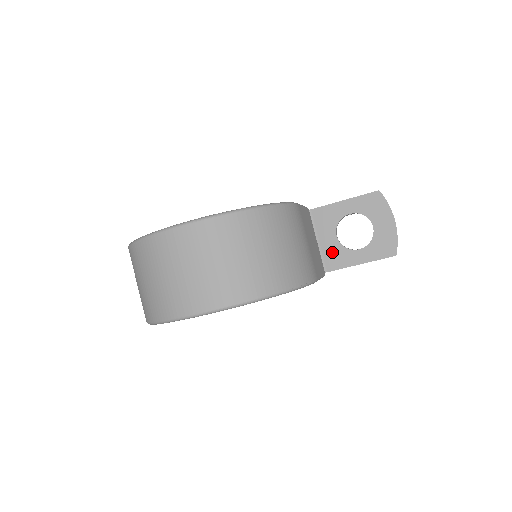
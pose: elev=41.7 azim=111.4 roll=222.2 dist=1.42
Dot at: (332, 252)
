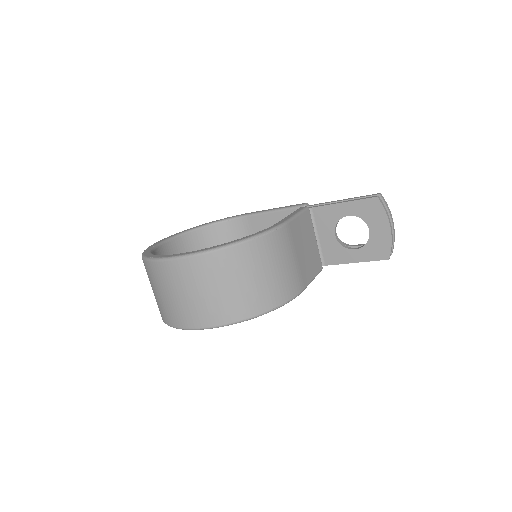
Dot at: (330, 249)
